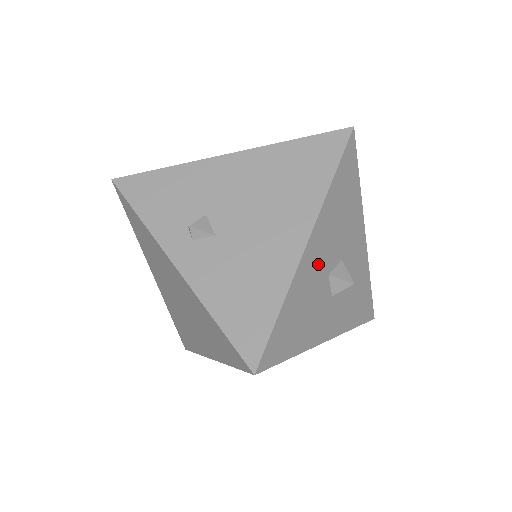
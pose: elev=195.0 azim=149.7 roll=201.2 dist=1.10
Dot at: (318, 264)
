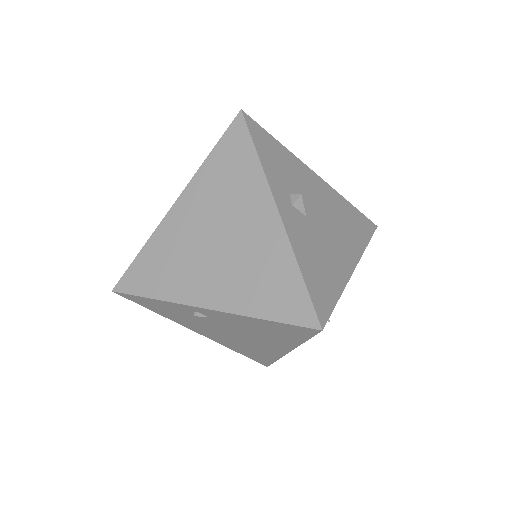
Dot at: occluded
